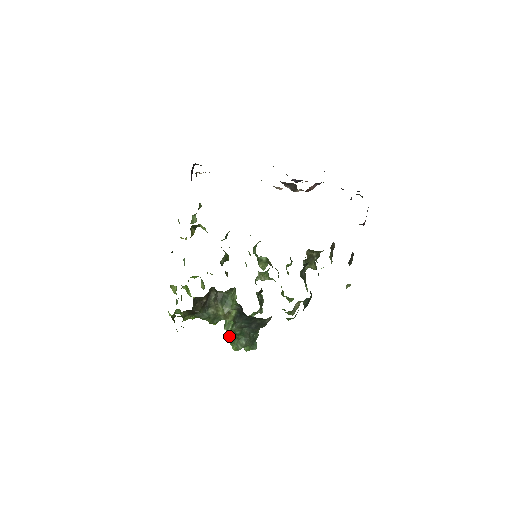
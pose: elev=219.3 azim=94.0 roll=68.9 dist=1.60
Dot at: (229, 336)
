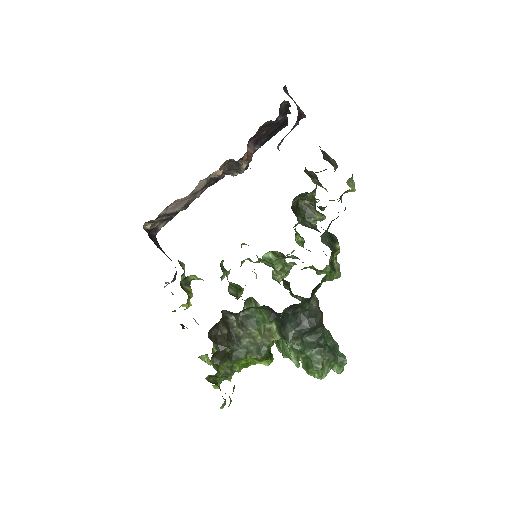
Dot at: (295, 362)
